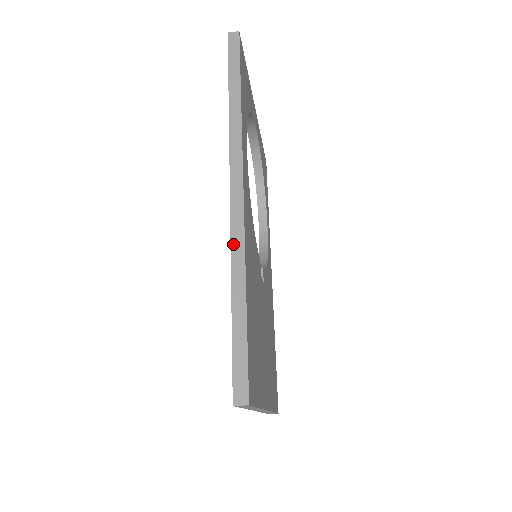
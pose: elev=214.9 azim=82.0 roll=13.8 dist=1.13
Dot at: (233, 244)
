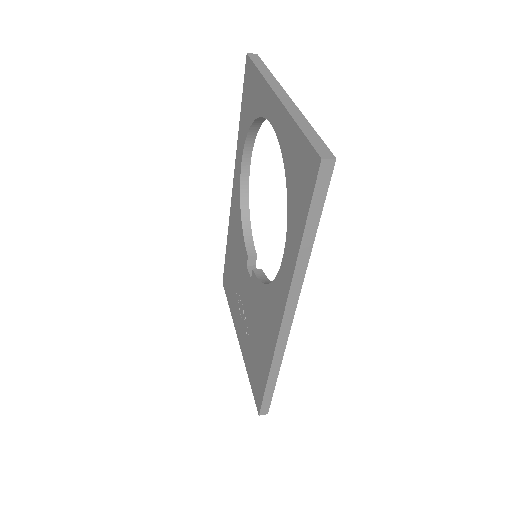
Dot at: (276, 354)
